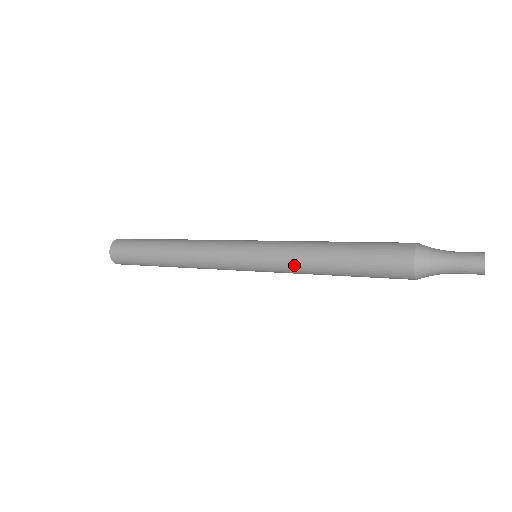
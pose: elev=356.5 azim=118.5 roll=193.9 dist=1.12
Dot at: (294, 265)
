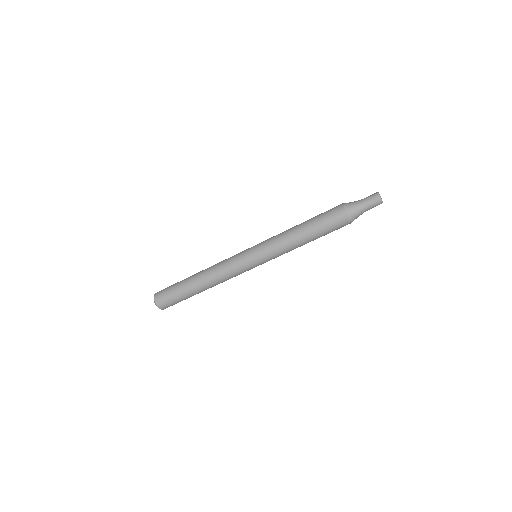
Dot at: (278, 235)
